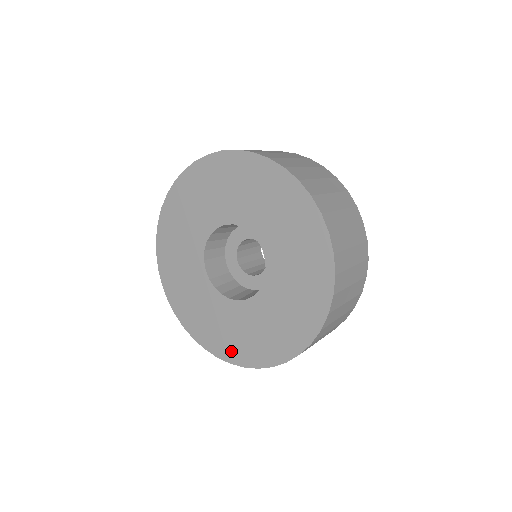
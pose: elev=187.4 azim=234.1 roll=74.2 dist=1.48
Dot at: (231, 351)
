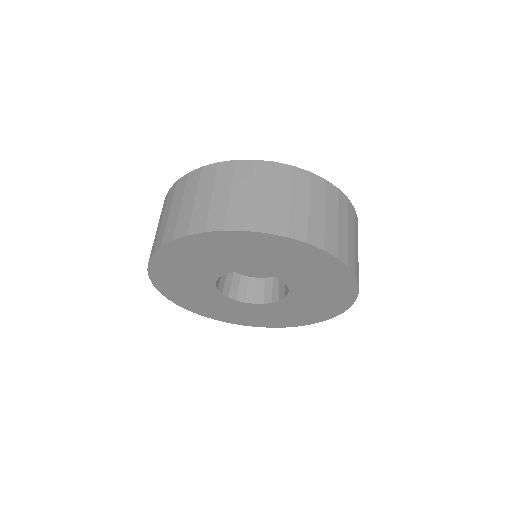
Dot at: (244, 321)
